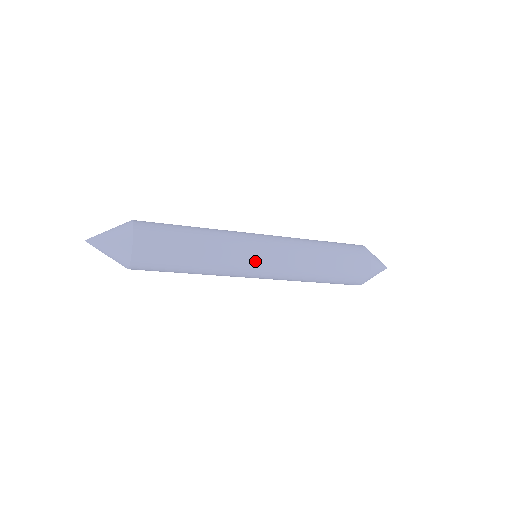
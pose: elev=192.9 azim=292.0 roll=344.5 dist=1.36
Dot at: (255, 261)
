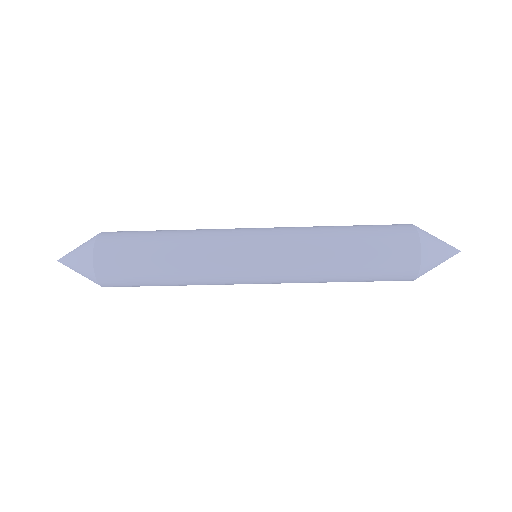
Dot at: (243, 233)
